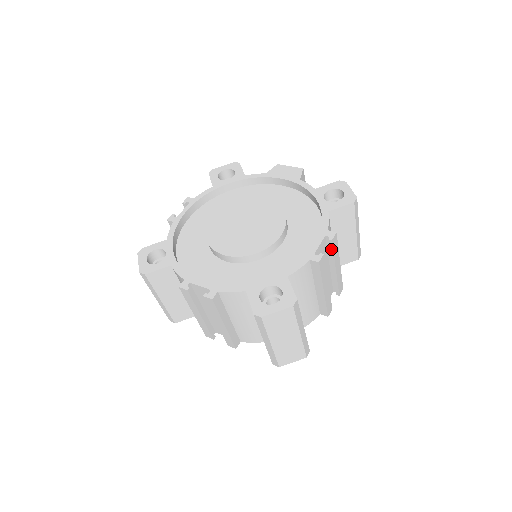
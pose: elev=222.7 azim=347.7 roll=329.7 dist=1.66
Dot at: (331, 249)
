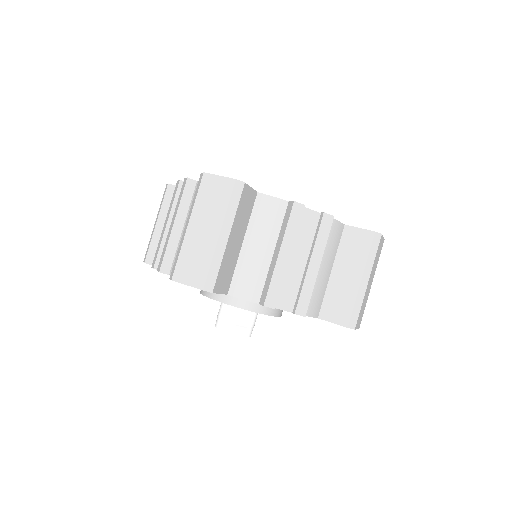
Dot at: (318, 228)
